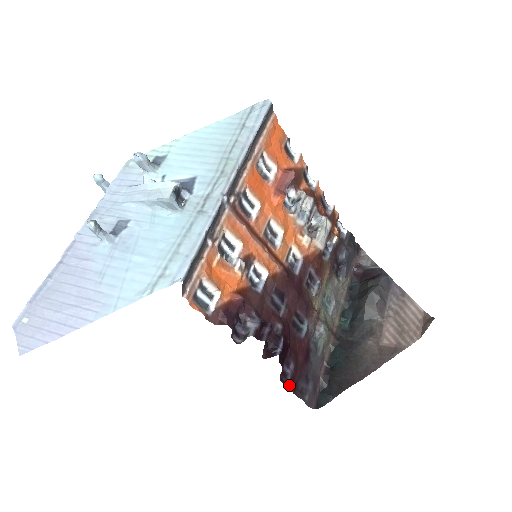
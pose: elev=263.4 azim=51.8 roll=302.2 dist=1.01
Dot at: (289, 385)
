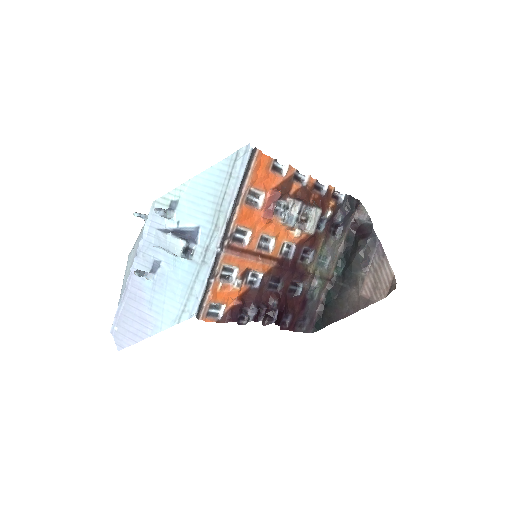
Dot at: (288, 329)
